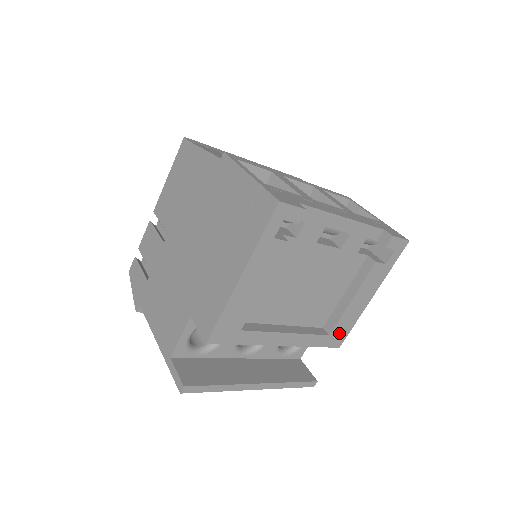
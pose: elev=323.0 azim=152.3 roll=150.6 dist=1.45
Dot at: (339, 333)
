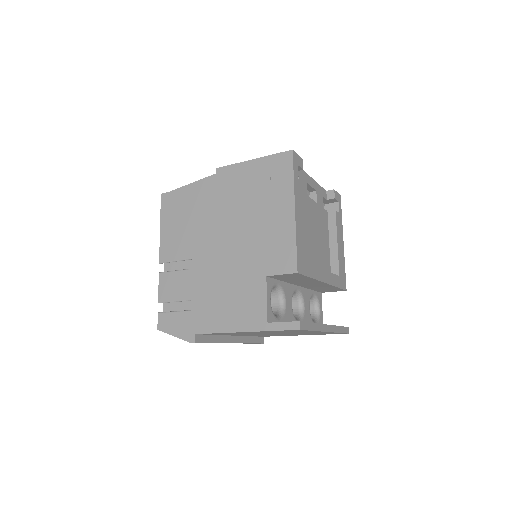
Dot at: (342, 275)
